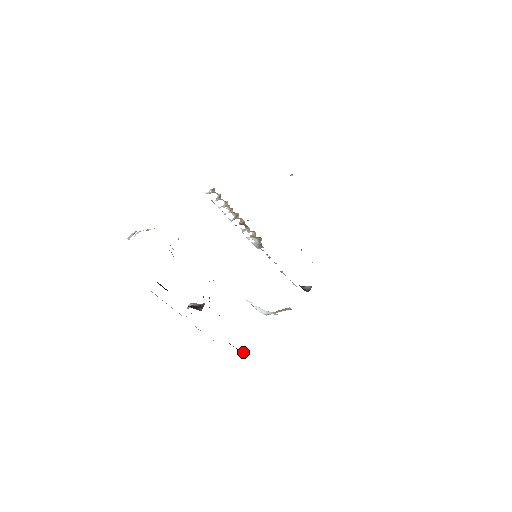
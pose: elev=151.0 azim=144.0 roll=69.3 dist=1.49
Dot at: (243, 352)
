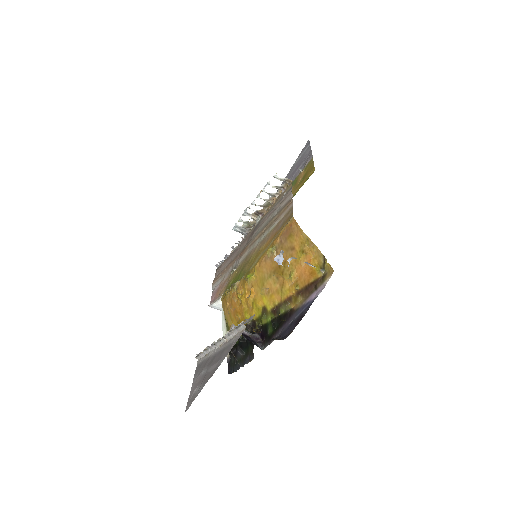
Dot at: occluded
